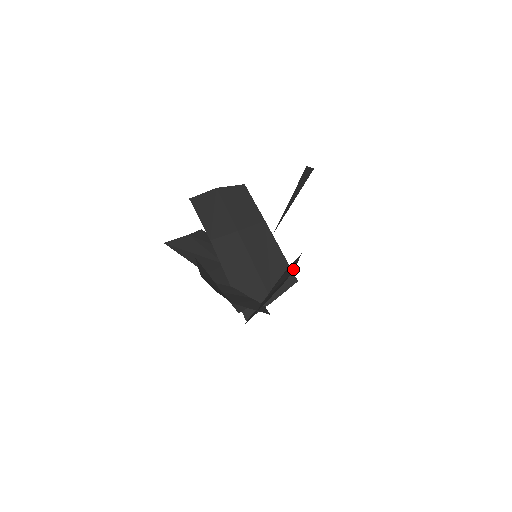
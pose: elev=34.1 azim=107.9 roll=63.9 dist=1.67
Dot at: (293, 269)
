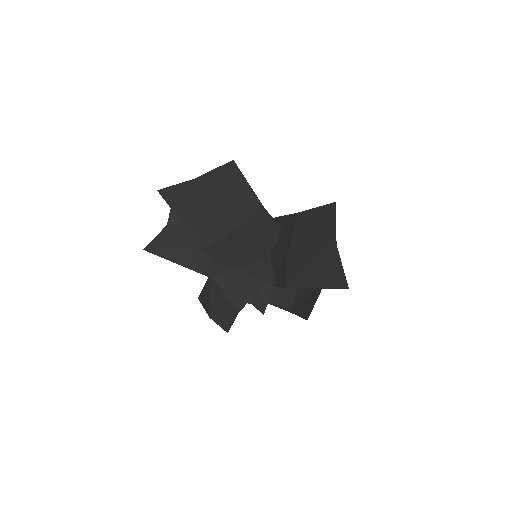
Dot at: occluded
